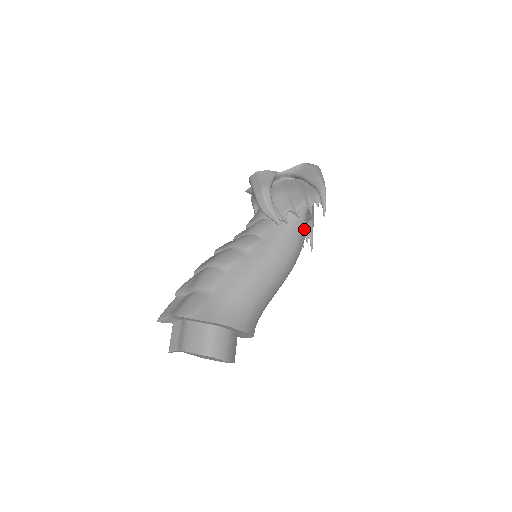
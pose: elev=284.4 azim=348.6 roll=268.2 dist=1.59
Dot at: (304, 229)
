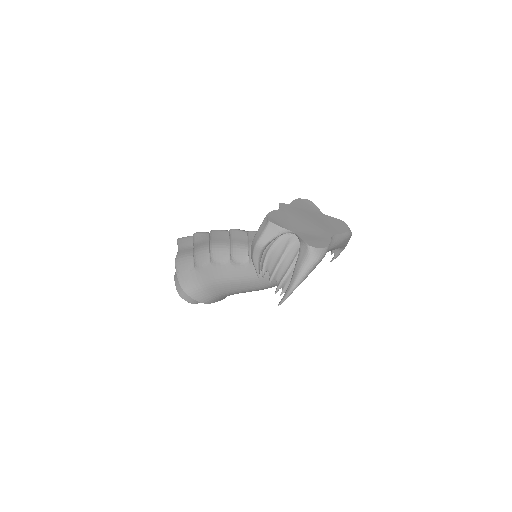
Dot at: occluded
